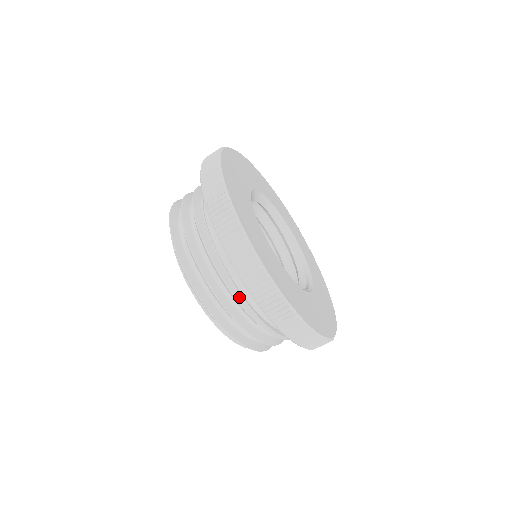
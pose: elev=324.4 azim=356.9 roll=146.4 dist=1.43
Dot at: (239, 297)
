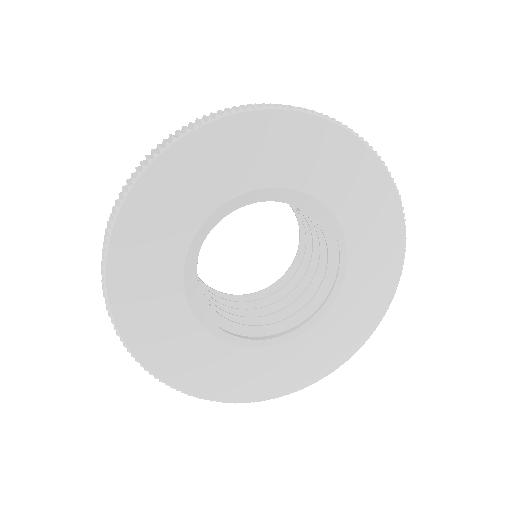
Dot at: occluded
